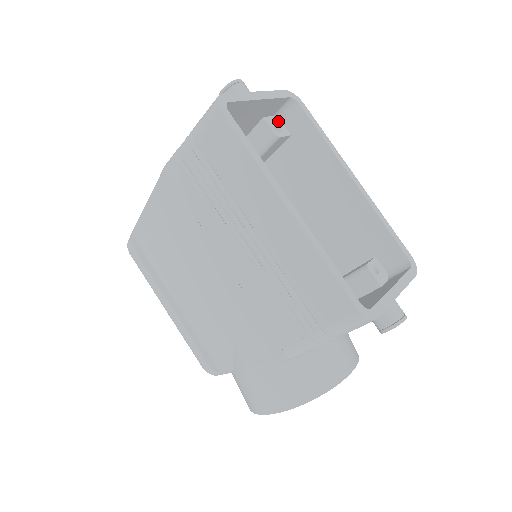
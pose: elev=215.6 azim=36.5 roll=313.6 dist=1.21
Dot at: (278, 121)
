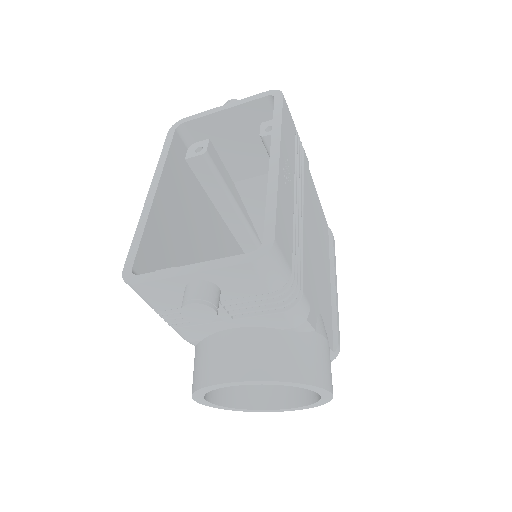
Dot at: occluded
